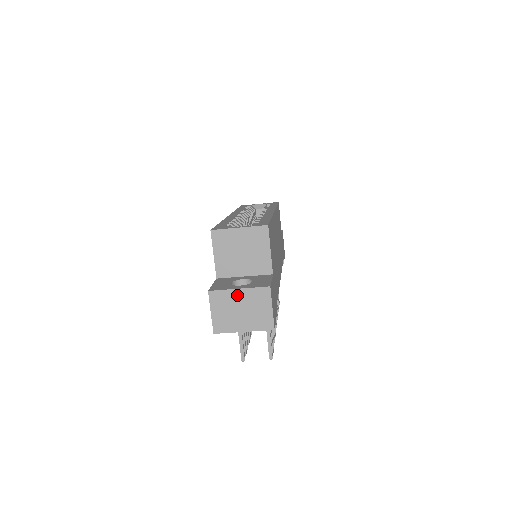
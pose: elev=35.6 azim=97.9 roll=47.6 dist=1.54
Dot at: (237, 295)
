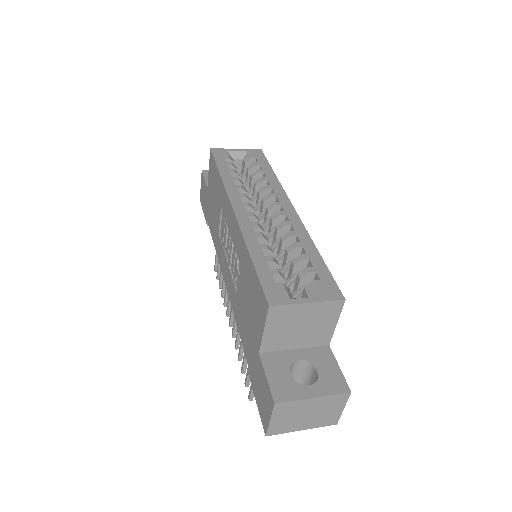
Dot at: (309, 403)
